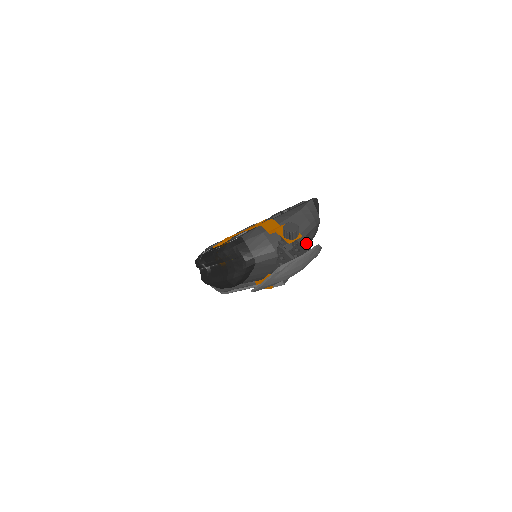
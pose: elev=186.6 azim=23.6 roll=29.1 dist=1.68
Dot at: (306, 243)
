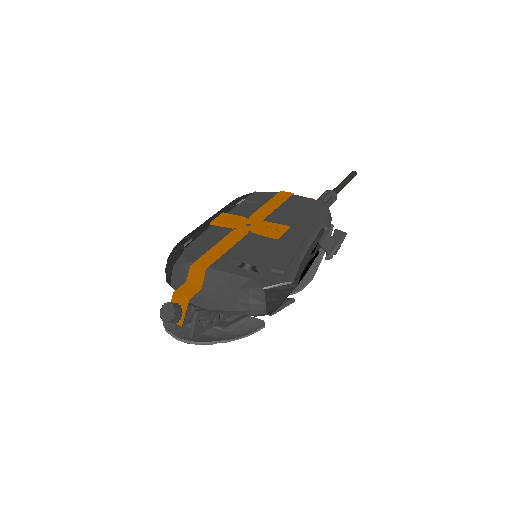
Dot at: occluded
